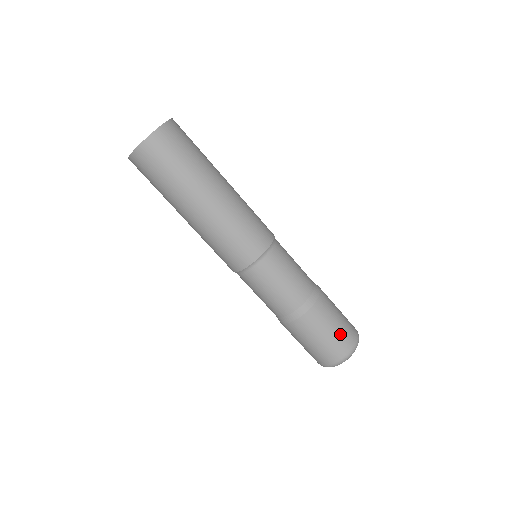
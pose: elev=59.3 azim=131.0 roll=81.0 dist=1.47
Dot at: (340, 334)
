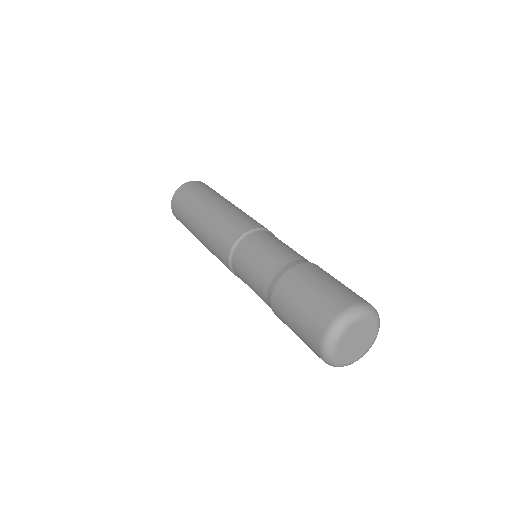
Dot at: (335, 290)
